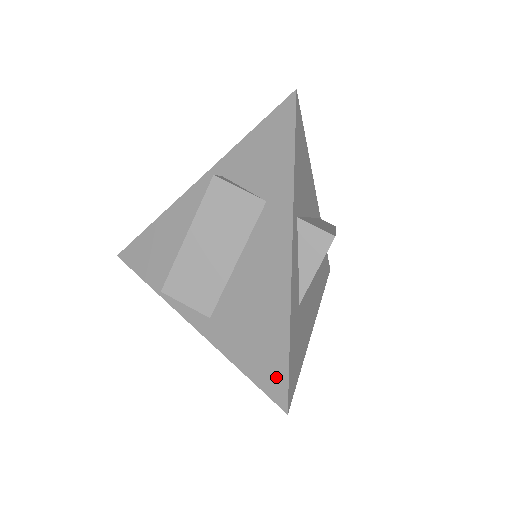
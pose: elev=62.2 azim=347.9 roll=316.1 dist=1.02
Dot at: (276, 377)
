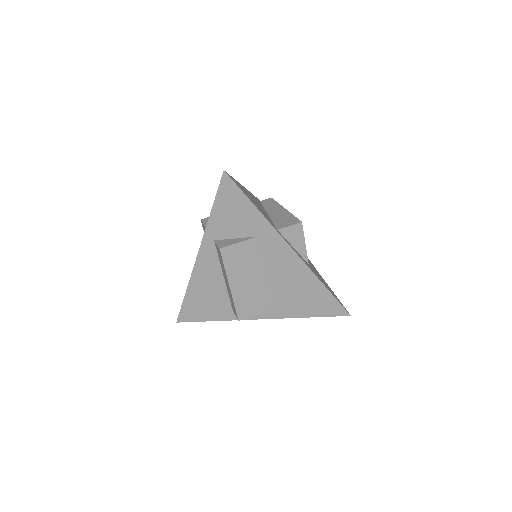
Dot at: (332, 306)
